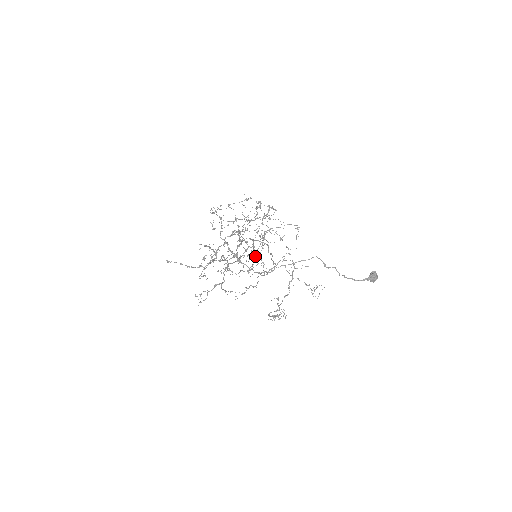
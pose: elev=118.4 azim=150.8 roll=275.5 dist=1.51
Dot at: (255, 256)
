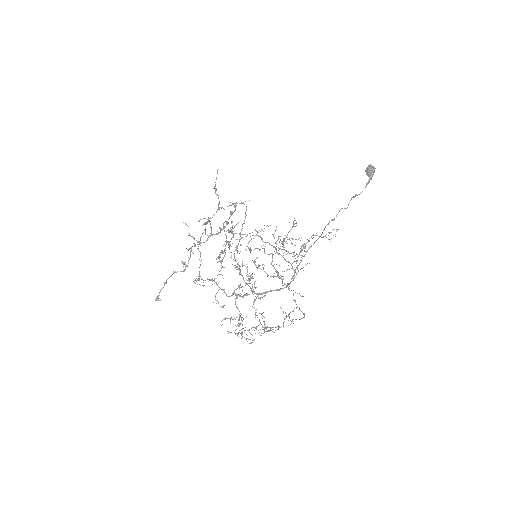
Dot at: (231, 223)
